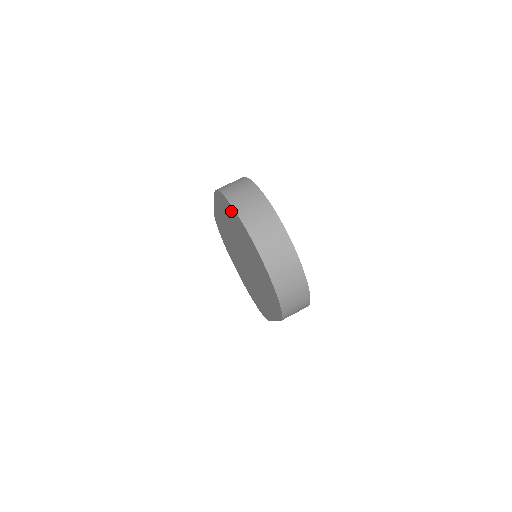
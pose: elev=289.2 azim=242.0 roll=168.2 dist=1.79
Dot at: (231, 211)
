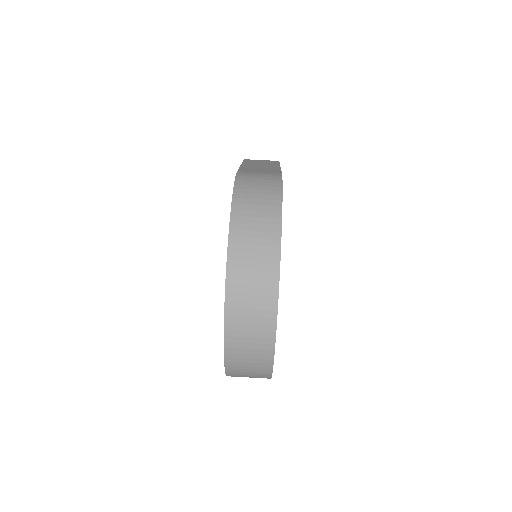
Dot at: occluded
